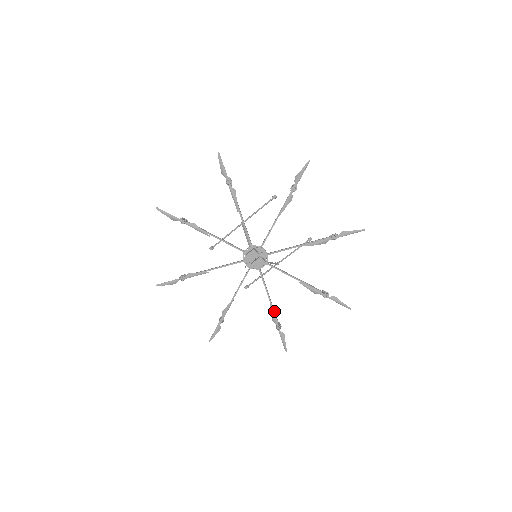
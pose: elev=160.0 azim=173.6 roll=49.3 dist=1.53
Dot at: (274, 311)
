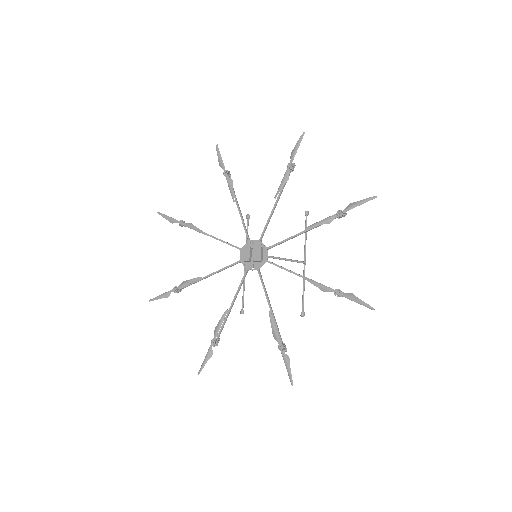
Dot at: (318, 283)
